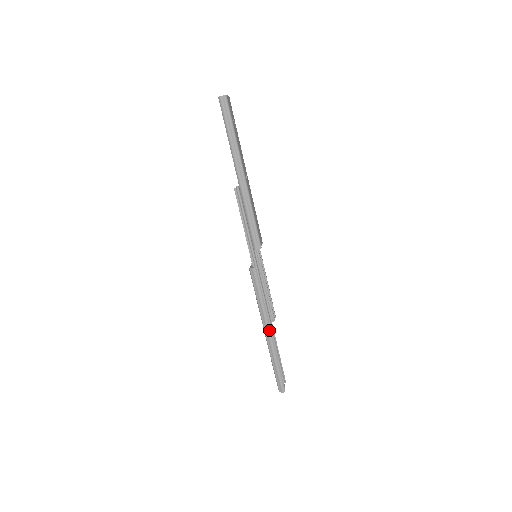
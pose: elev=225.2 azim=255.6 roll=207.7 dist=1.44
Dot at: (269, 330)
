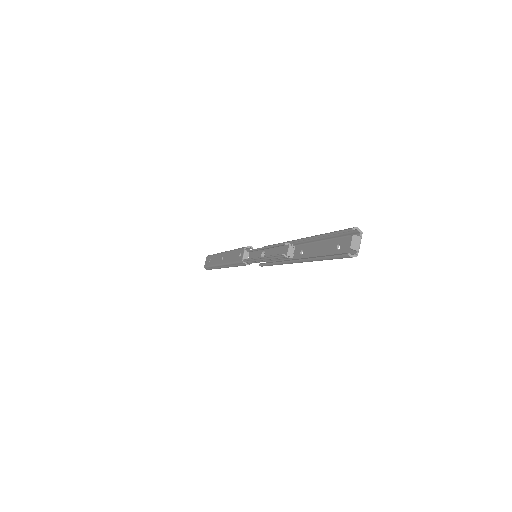
Dot at: occluded
